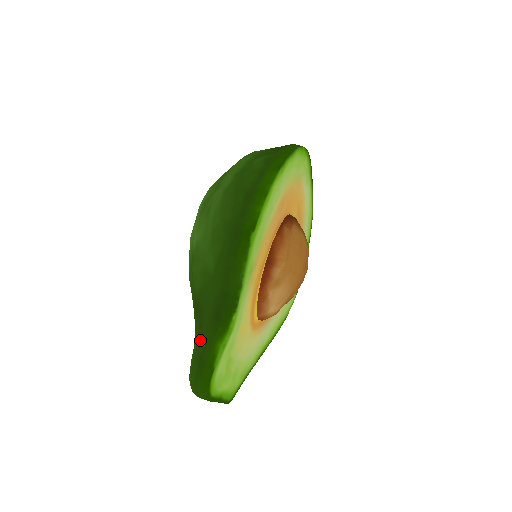
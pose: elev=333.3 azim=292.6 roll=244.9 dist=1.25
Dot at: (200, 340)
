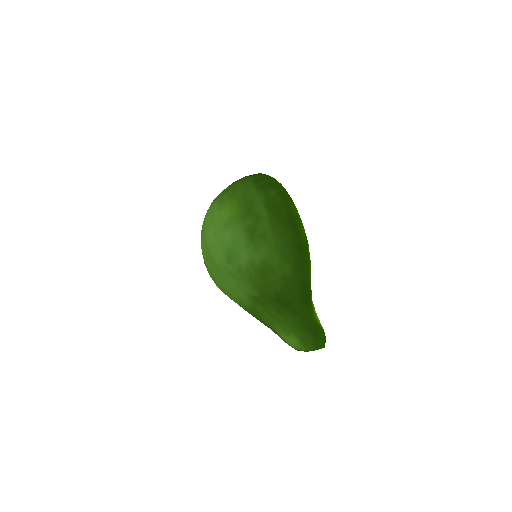
Dot at: (302, 319)
